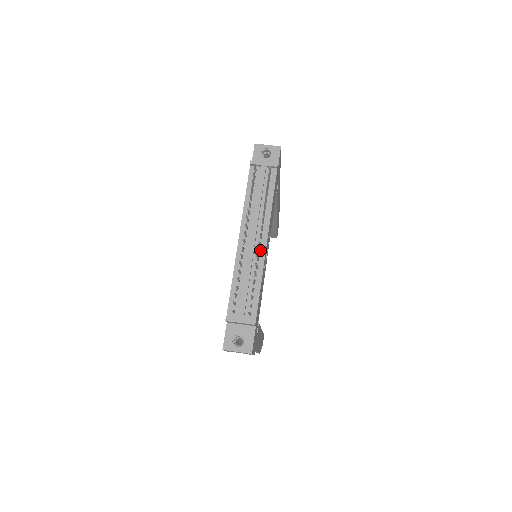
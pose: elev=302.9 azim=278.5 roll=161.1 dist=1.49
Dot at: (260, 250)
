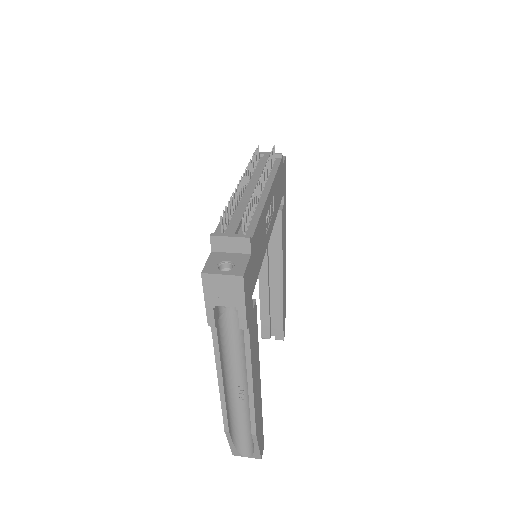
Dot at: (261, 196)
